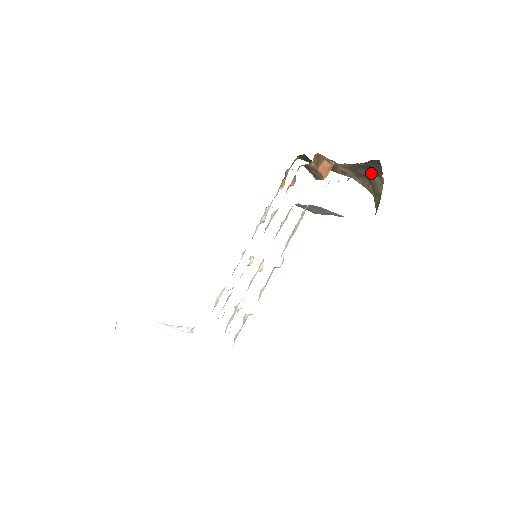
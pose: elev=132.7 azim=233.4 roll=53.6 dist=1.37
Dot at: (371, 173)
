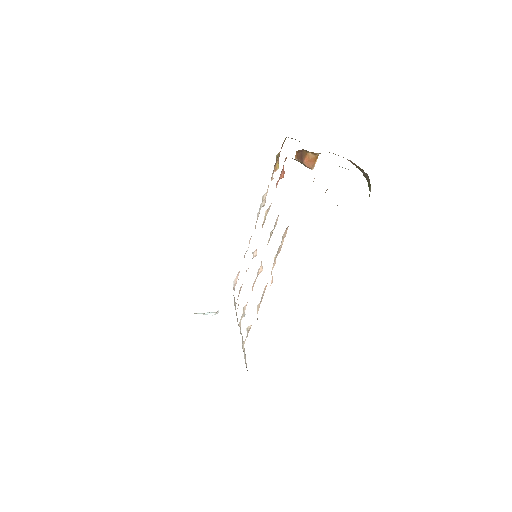
Dot at: occluded
